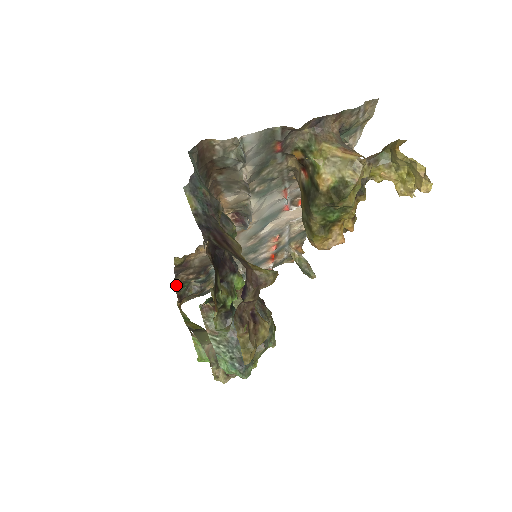
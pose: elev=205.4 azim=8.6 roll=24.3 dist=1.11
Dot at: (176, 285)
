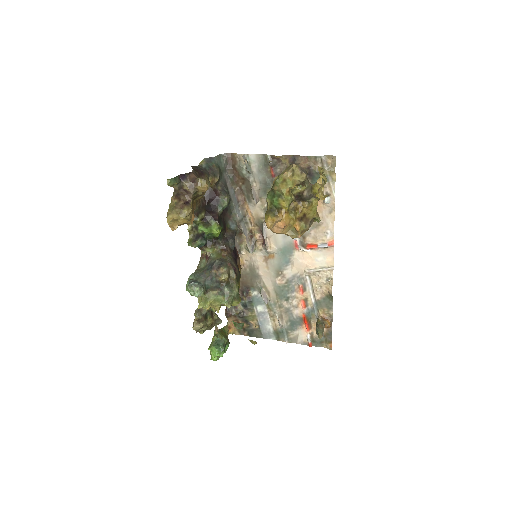
Dot at: occluded
